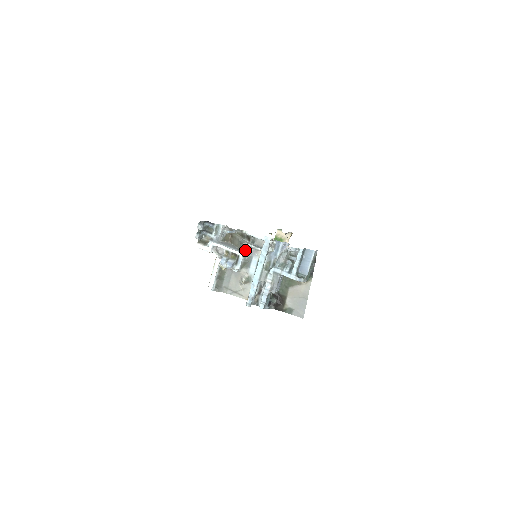
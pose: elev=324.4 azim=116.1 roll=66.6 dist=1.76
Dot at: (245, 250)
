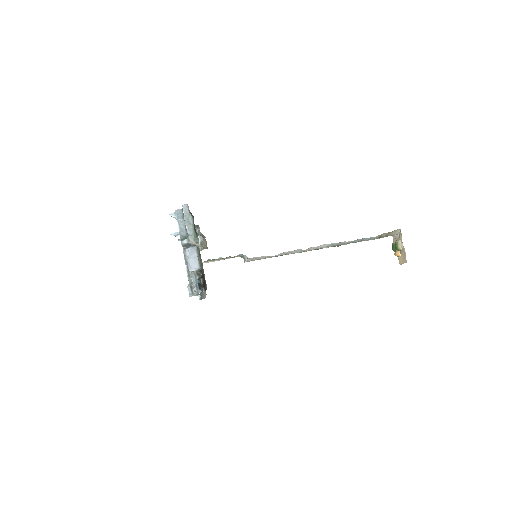
Dot at: occluded
